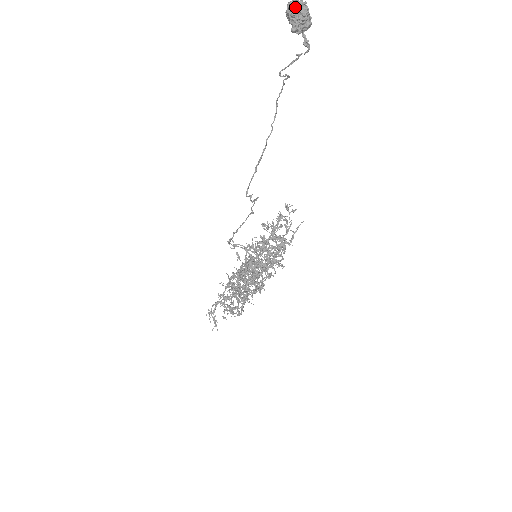
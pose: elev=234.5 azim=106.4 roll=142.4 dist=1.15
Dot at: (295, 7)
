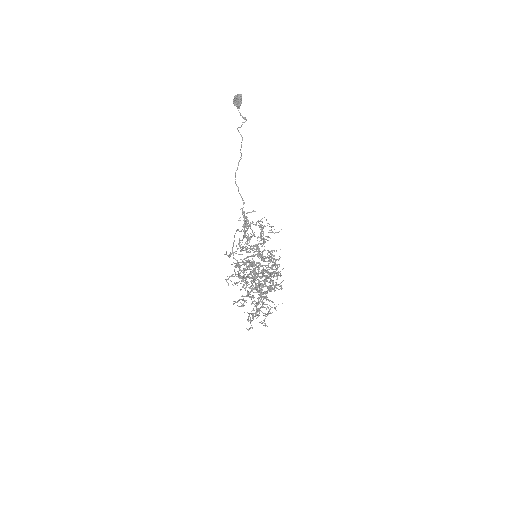
Dot at: (235, 96)
